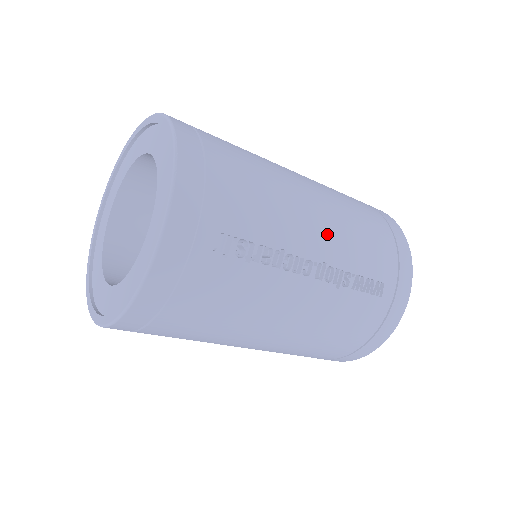
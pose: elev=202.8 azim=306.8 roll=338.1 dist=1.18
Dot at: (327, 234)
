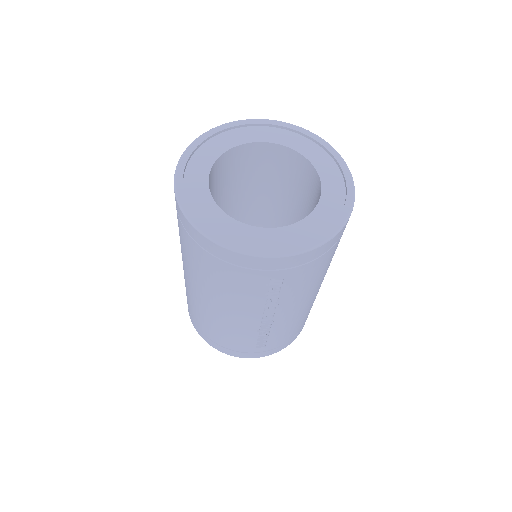
Dot at: (293, 315)
